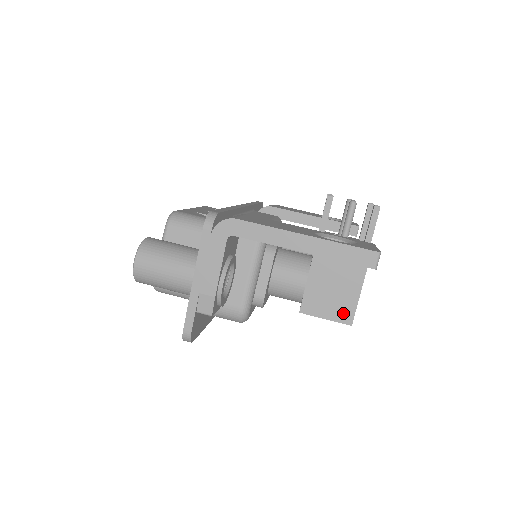
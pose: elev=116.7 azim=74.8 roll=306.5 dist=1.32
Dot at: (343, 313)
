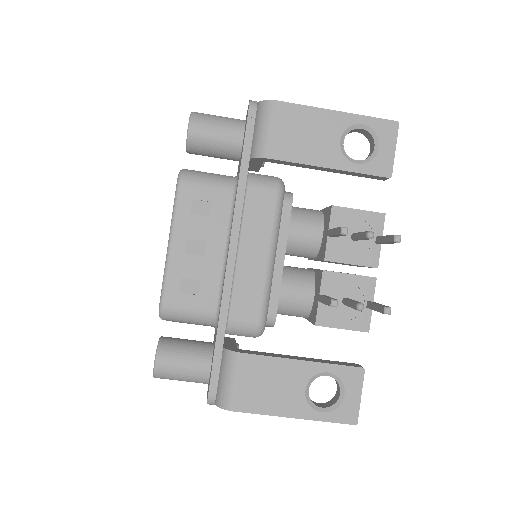
Dot at: occluded
